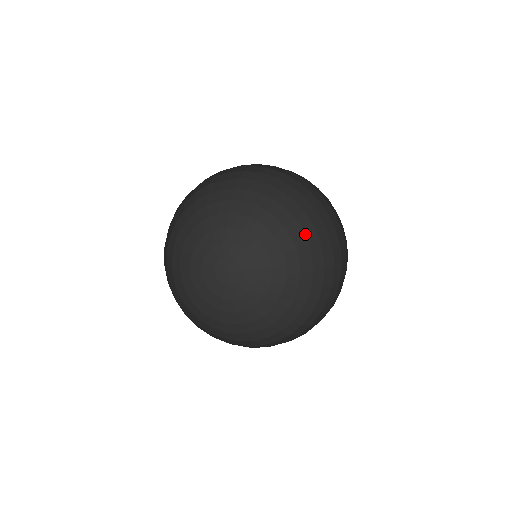
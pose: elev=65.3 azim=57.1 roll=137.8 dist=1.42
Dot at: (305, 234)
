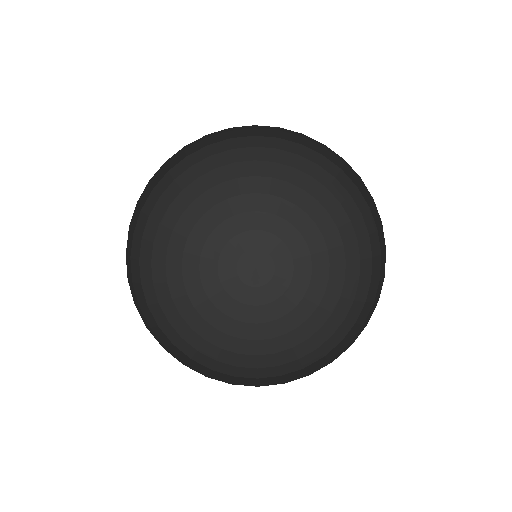
Dot at: (359, 245)
